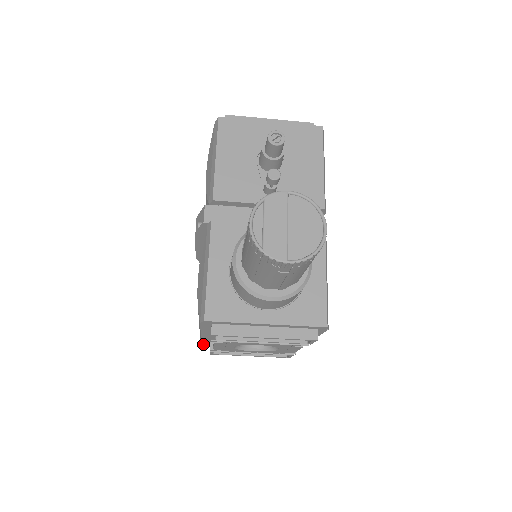
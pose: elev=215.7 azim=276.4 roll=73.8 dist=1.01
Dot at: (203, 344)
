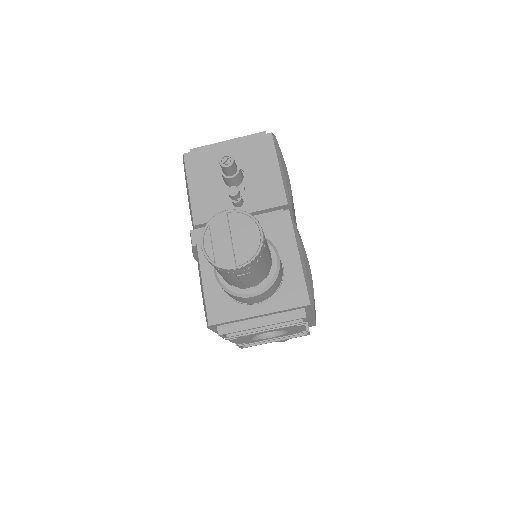
Dot at: (233, 342)
